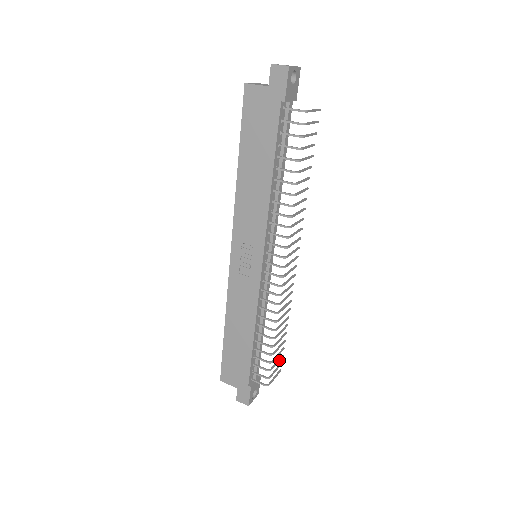
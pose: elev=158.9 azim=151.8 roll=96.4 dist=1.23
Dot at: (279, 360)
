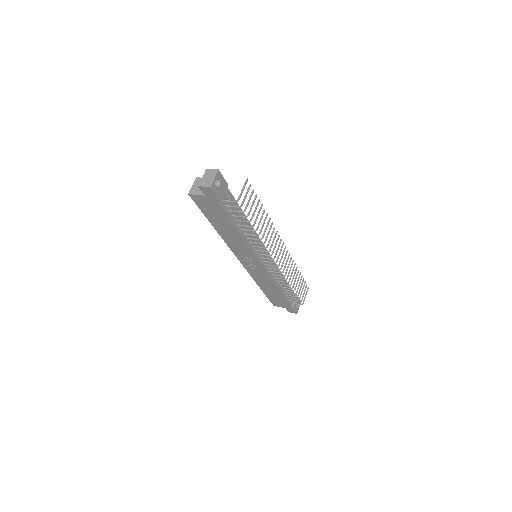
Dot at: (303, 287)
